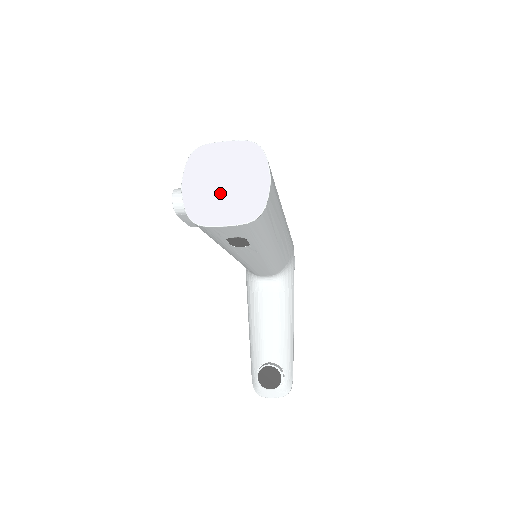
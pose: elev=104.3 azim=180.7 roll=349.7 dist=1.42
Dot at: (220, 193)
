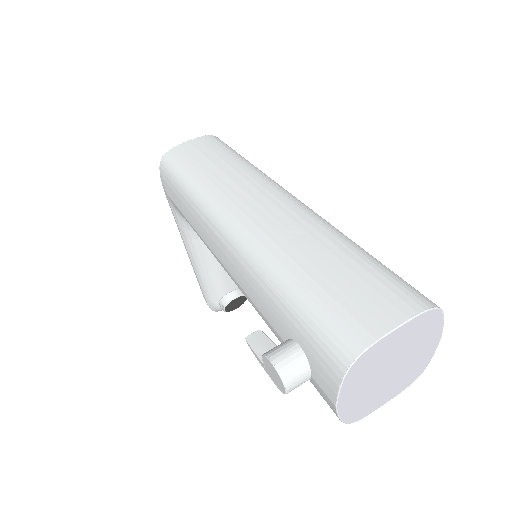
Dot at: (385, 382)
